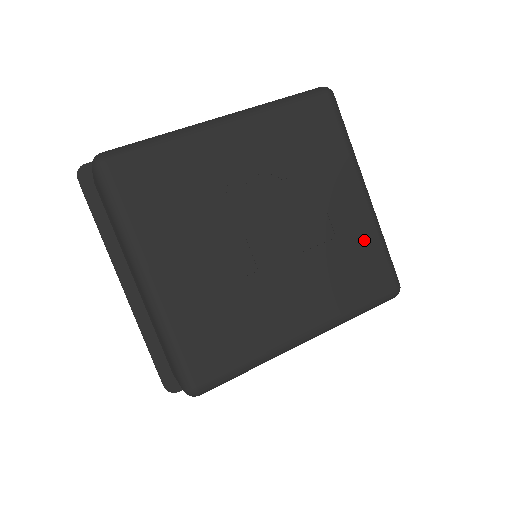
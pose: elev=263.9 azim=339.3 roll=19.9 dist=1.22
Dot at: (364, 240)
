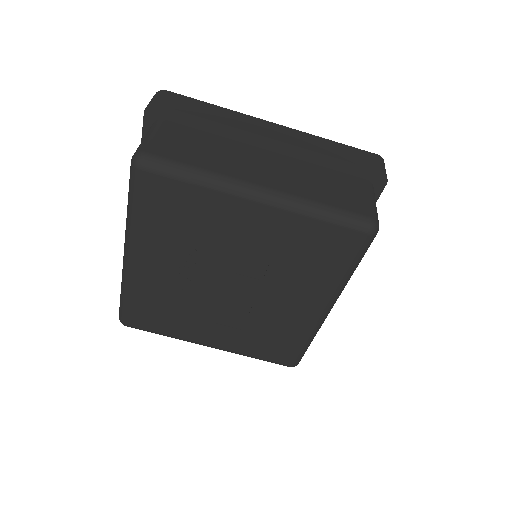
Dot at: (298, 231)
